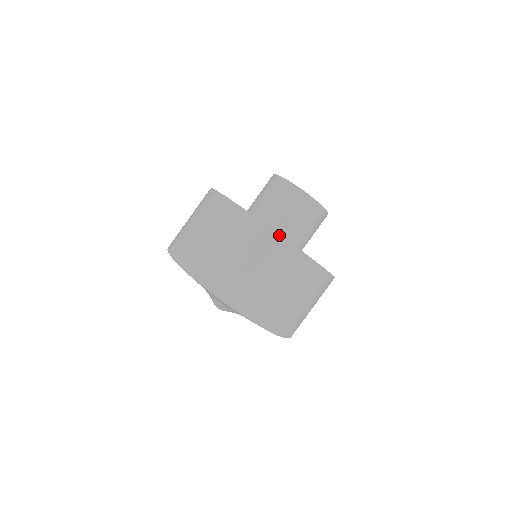
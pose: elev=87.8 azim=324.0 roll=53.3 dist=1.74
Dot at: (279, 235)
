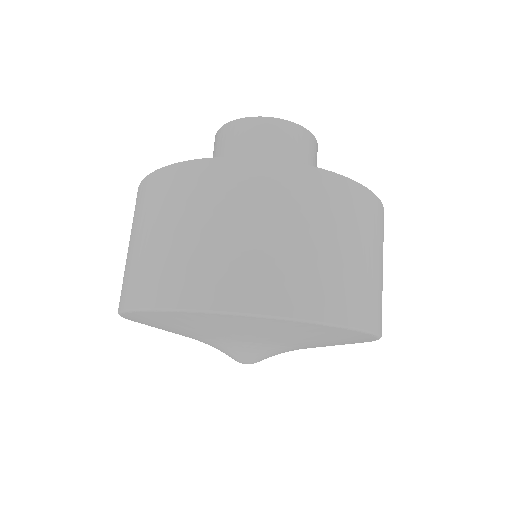
Dot at: (145, 179)
